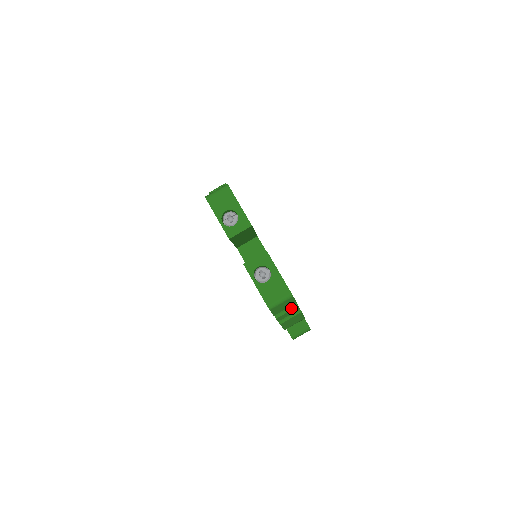
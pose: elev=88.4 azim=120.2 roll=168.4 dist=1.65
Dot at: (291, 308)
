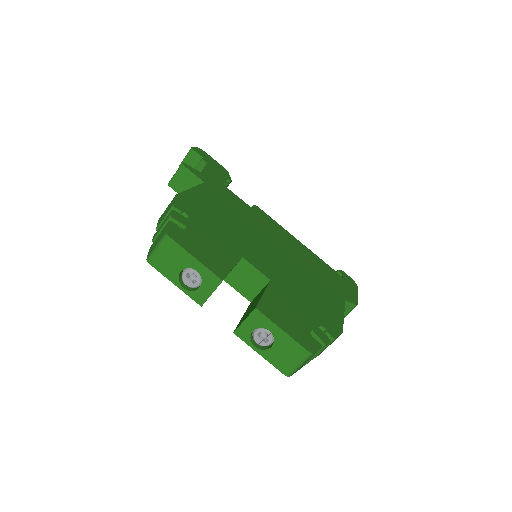
Dot at: occluded
